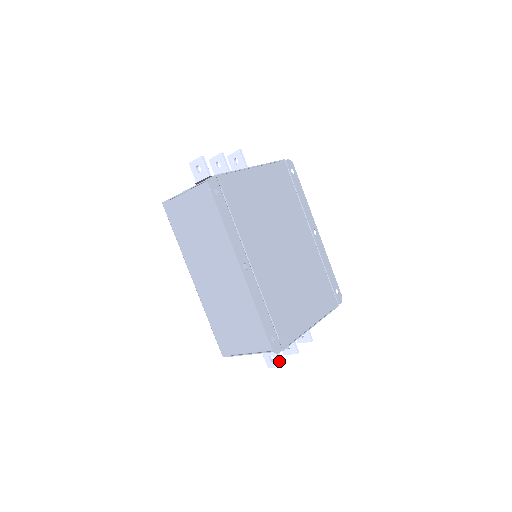
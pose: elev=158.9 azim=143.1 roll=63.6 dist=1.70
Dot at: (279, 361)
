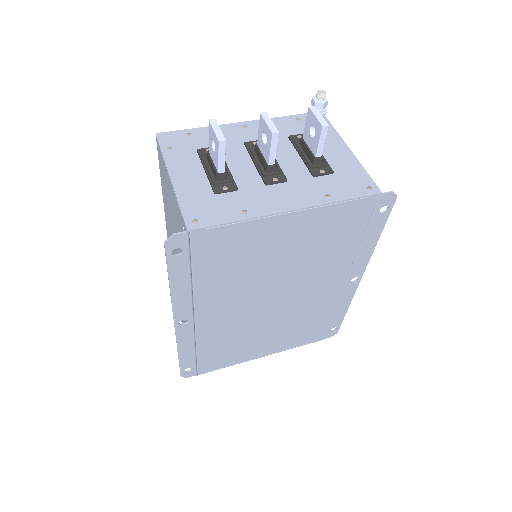
Dot at: occluded
